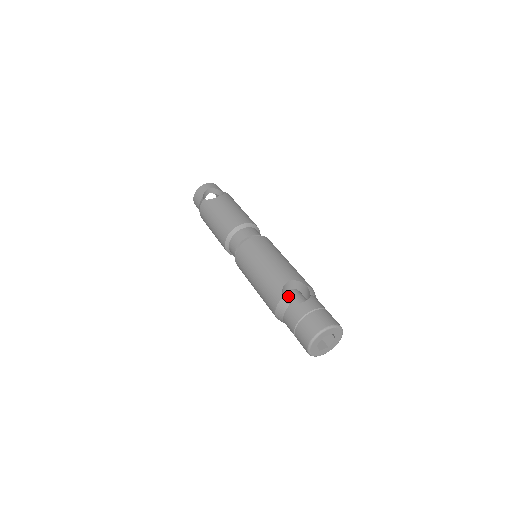
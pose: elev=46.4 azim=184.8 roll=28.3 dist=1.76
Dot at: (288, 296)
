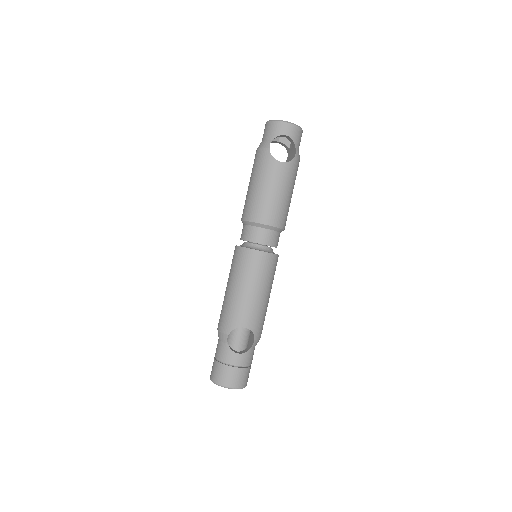
Dot at: (237, 330)
